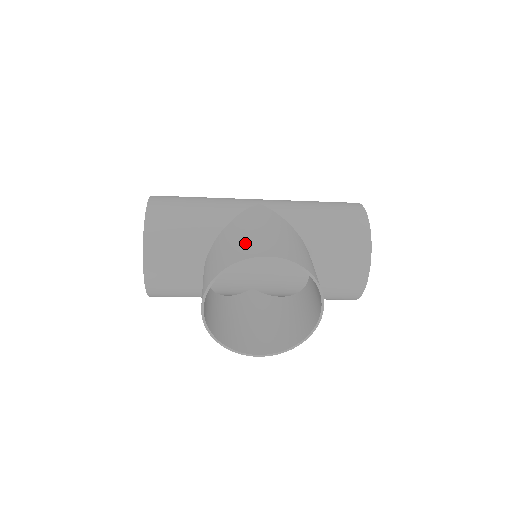
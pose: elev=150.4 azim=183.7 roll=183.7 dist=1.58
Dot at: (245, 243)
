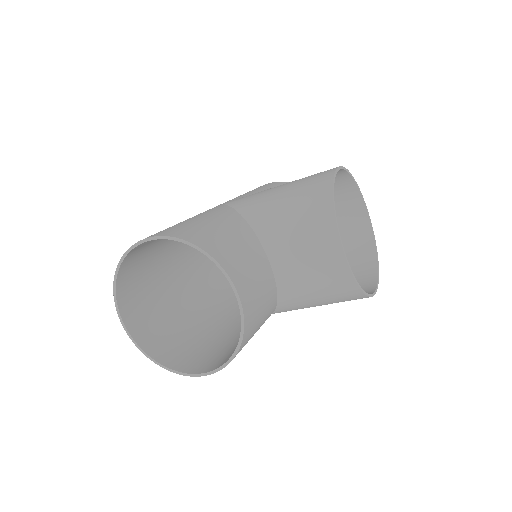
Dot at: (302, 183)
